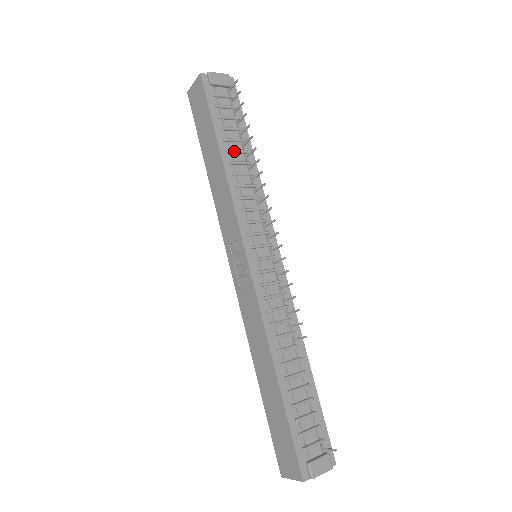
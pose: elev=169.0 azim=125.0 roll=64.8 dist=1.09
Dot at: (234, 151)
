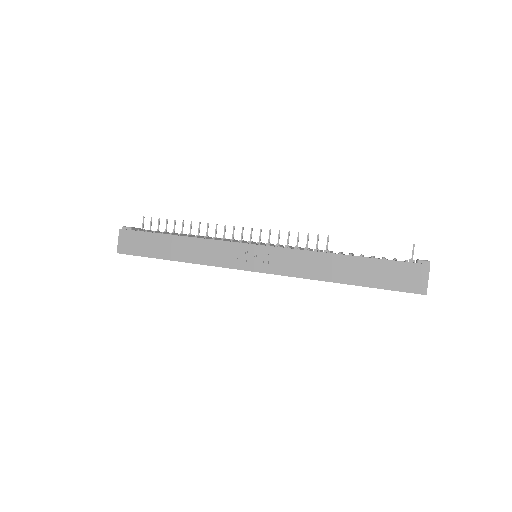
Dot at: (182, 234)
